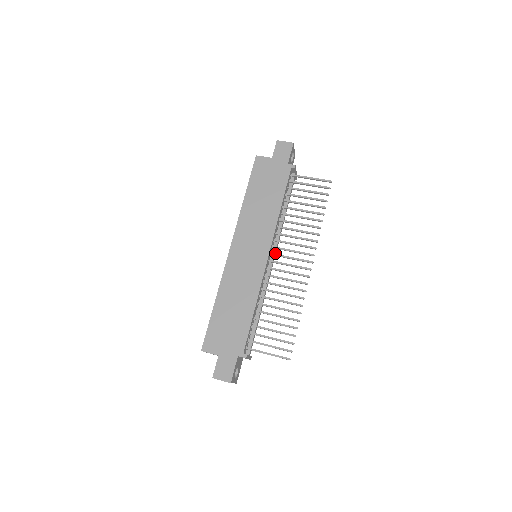
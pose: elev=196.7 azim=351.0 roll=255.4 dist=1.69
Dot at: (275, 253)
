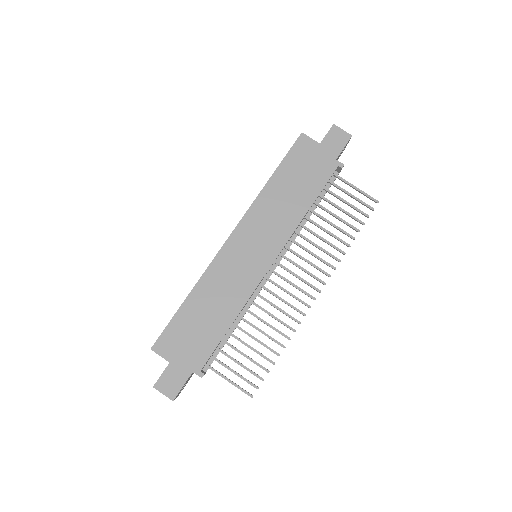
Dot at: occluded
